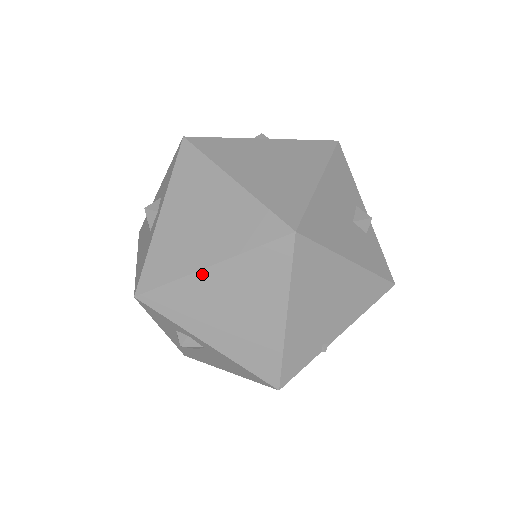
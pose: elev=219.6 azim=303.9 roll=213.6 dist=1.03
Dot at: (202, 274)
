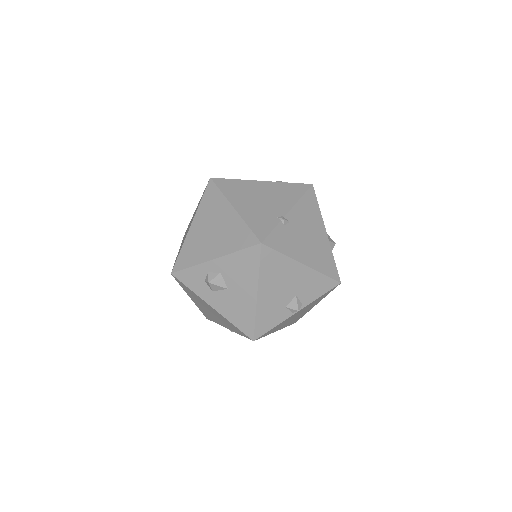
Dot at: (190, 231)
